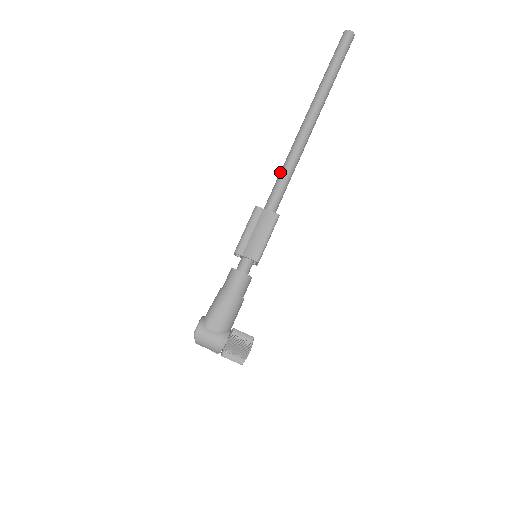
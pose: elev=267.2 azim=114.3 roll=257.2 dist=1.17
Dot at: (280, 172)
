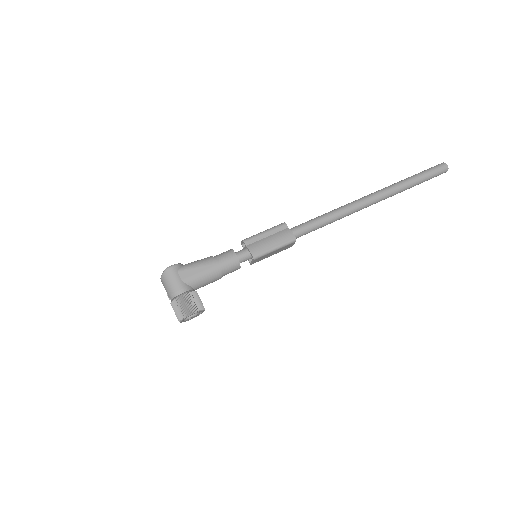
Dot at: (321, 215)
